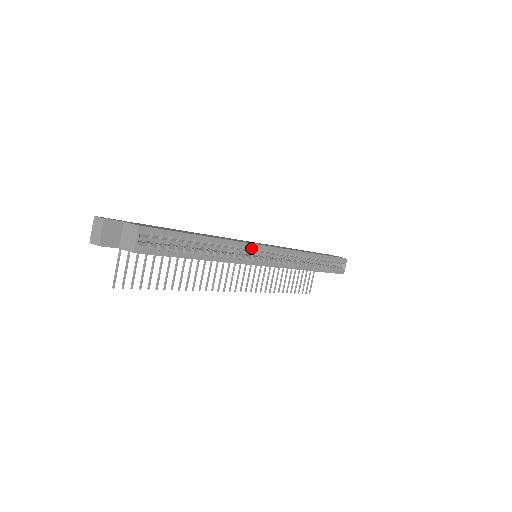
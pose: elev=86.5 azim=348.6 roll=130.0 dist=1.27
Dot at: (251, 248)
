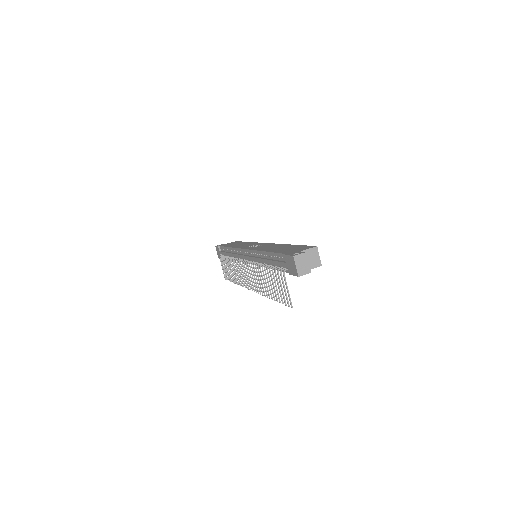
Dot at: occluded
